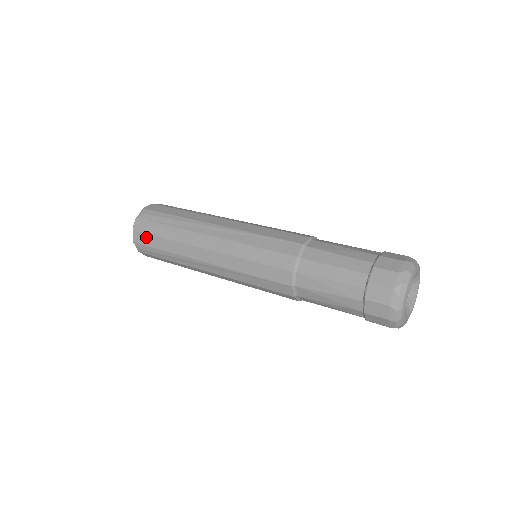
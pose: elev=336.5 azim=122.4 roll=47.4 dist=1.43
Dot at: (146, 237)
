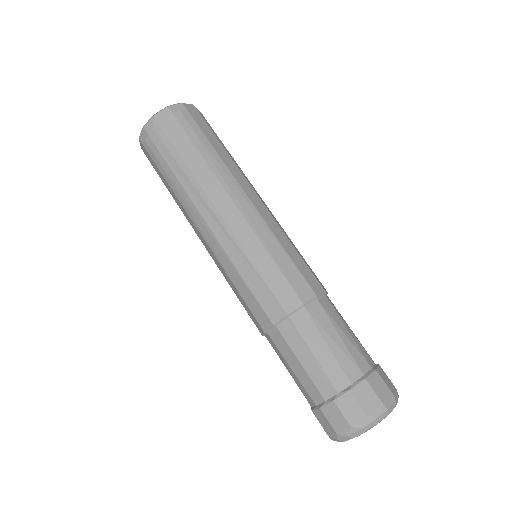
Dot at: (151, 159)
